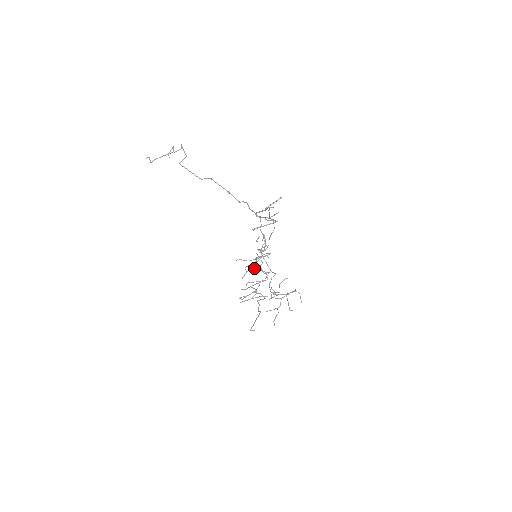
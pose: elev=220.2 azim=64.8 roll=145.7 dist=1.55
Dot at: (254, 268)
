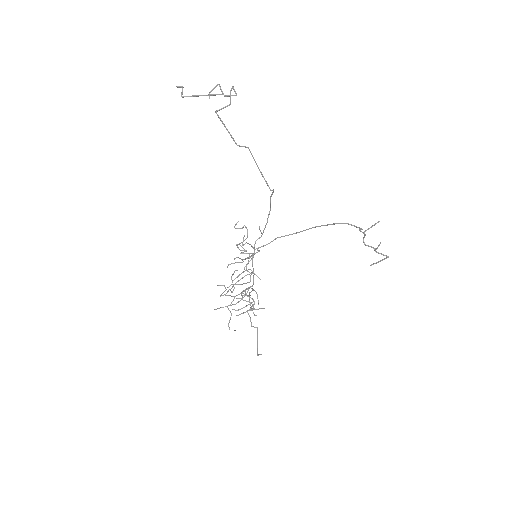
Dot at: occluded
